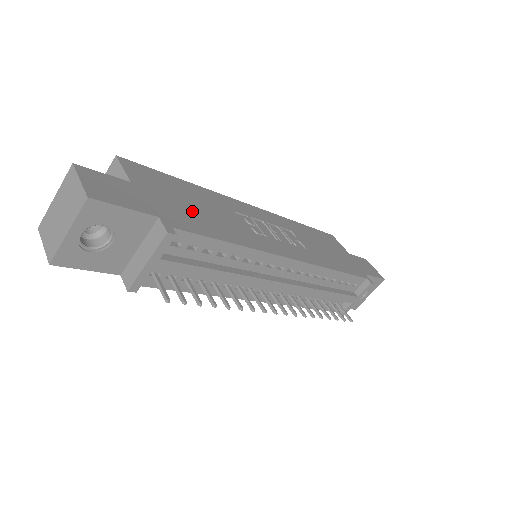
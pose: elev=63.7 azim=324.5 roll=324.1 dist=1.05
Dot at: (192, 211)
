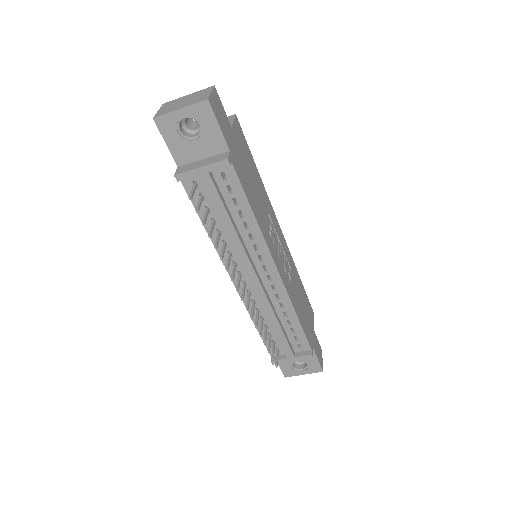
Dot at: (248, 177)
